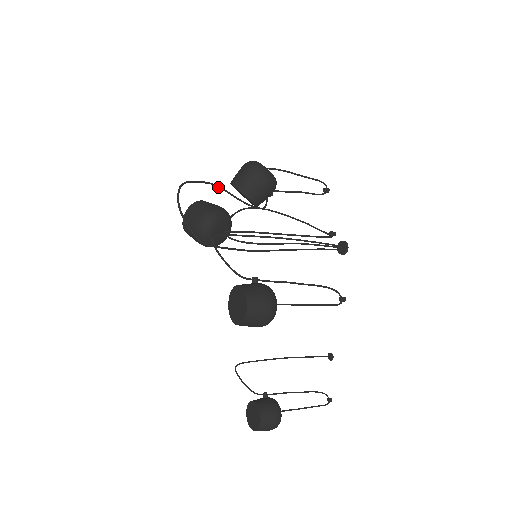
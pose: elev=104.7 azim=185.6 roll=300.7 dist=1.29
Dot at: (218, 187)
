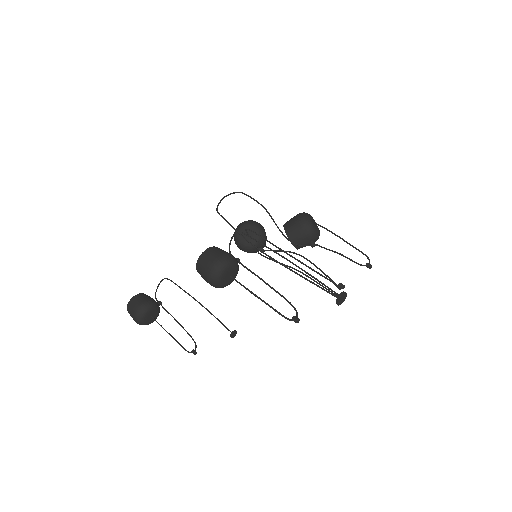
Dot at: (266, 211)
